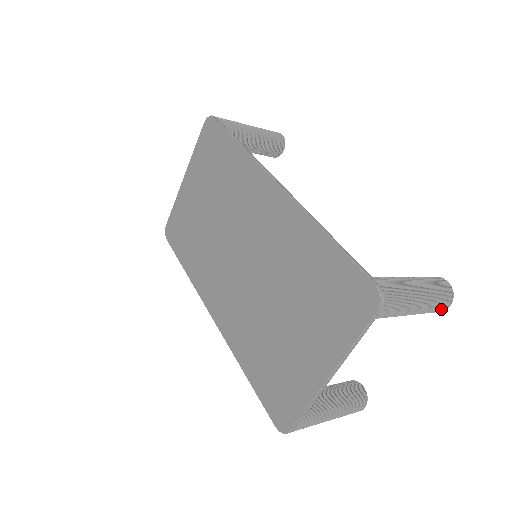
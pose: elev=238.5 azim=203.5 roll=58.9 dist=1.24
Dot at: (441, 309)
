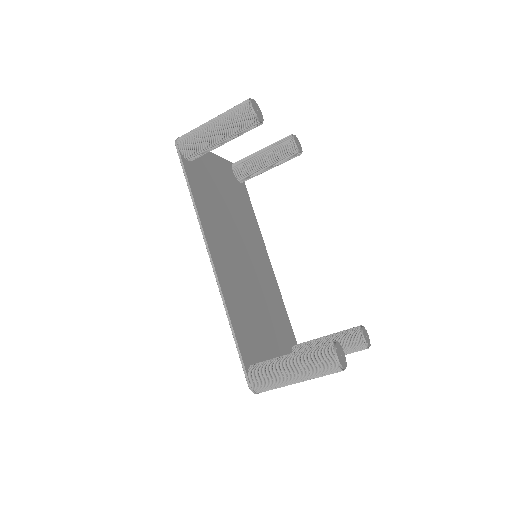
Dot at: occluded
